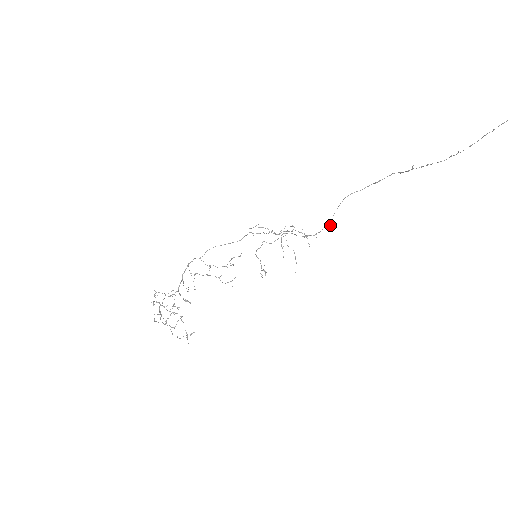
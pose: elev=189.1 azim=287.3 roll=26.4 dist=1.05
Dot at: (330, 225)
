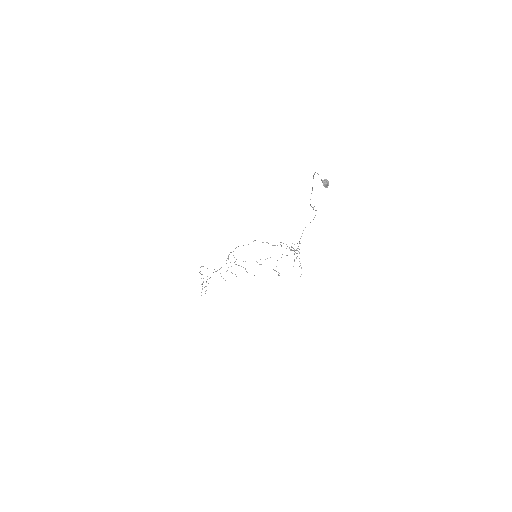
Dot at: (297, 243)
